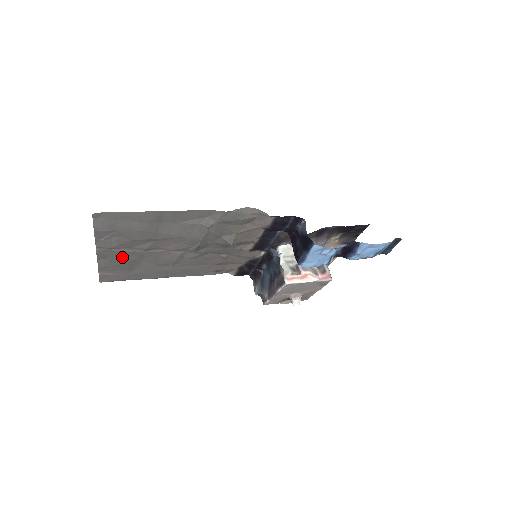
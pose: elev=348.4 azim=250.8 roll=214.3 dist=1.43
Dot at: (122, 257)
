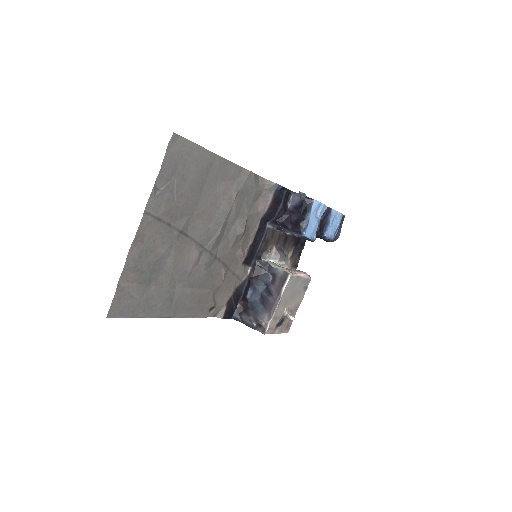
Dot at: (154, 246)
